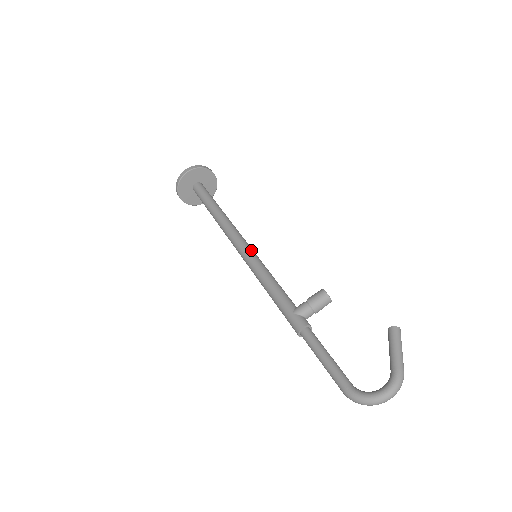
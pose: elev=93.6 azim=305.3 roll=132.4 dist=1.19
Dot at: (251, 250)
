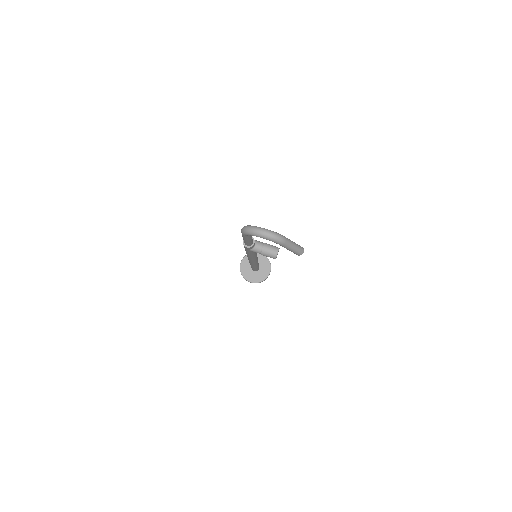
Dot at: occluded
